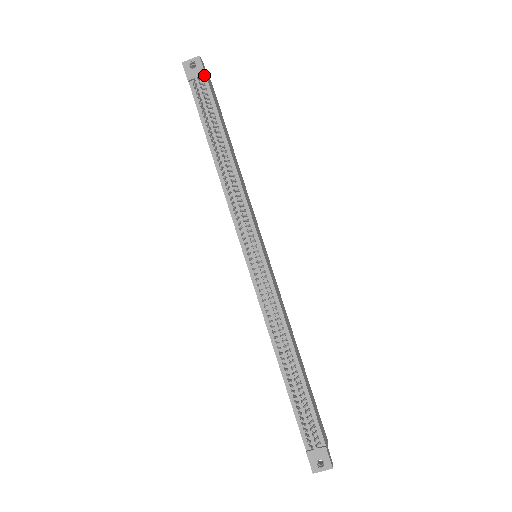
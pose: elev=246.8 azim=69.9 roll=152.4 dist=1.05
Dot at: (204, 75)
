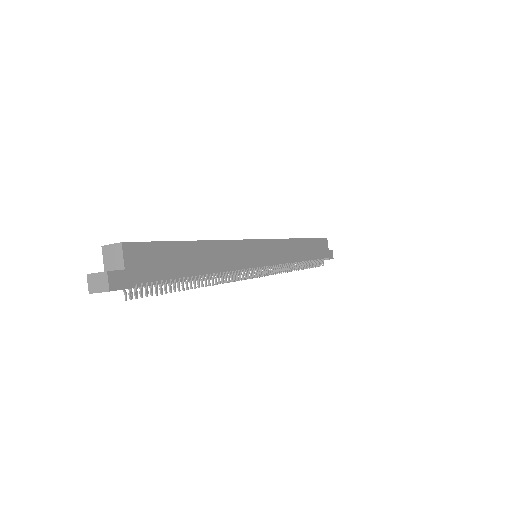
Dot at: (130, 285)
